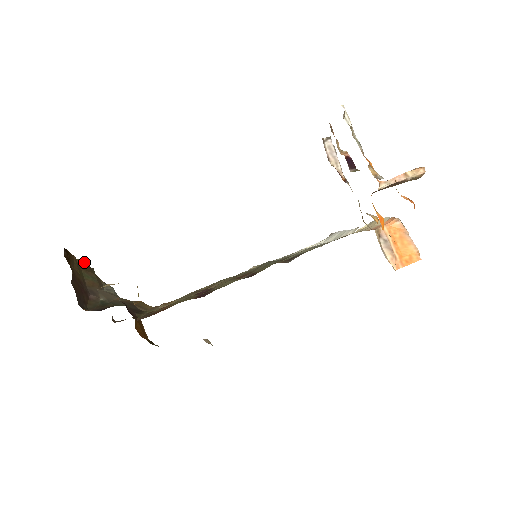
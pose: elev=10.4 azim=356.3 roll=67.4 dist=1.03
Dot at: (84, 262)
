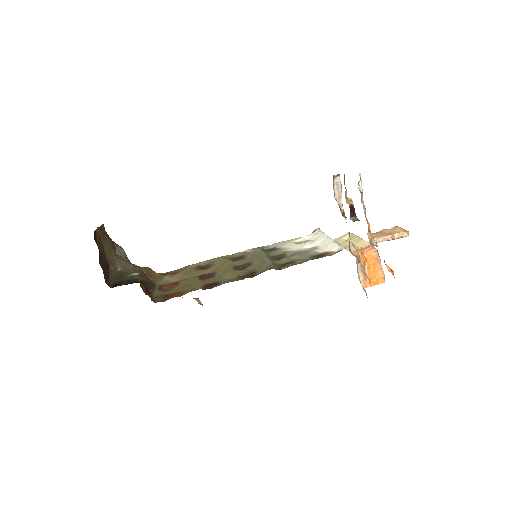
Dot at: (101, 227)
